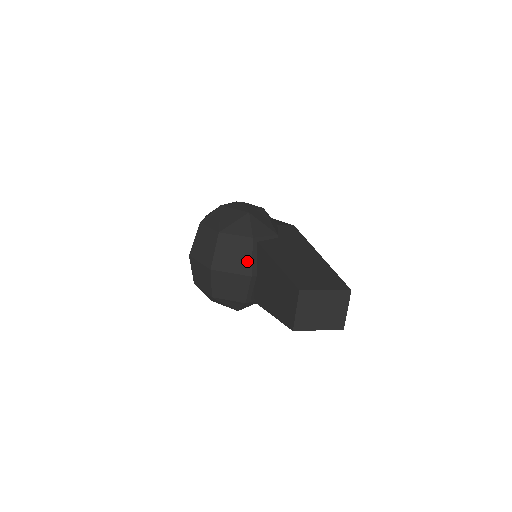
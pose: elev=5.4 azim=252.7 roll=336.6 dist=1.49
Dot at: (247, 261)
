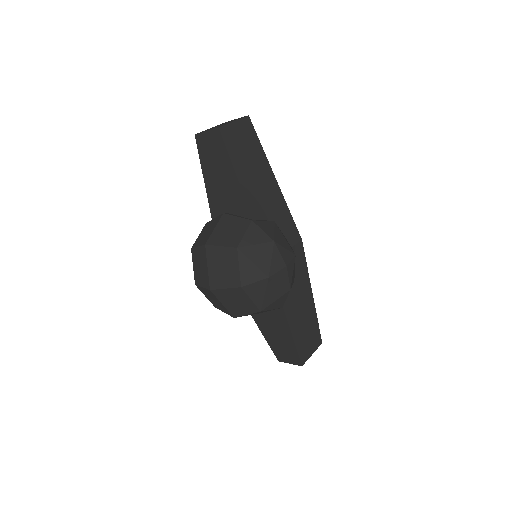
Dot at: occluded
